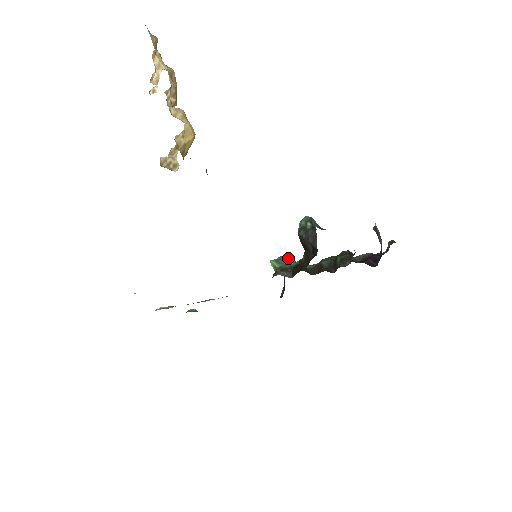
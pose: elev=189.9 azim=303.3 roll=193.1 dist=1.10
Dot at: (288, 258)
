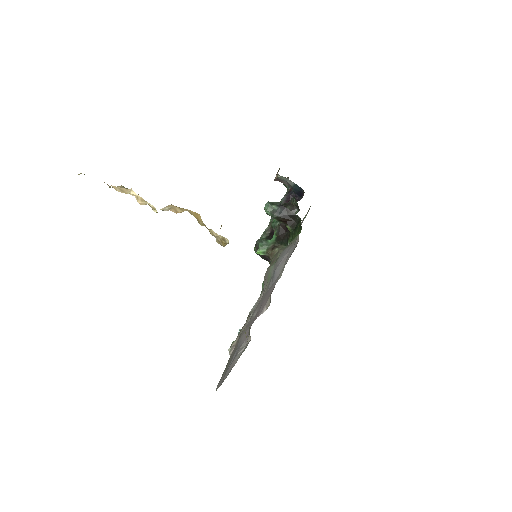
Dot at: (264, 240)
